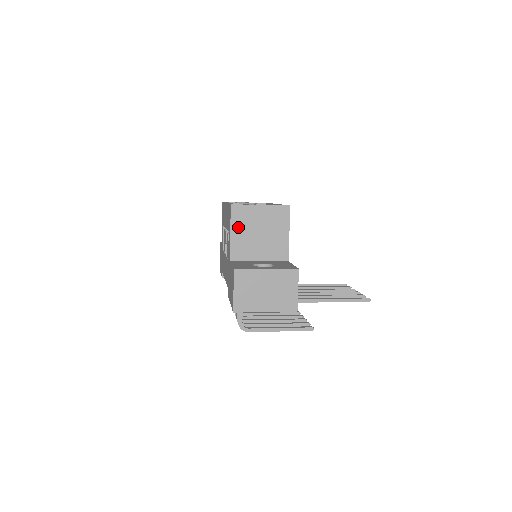
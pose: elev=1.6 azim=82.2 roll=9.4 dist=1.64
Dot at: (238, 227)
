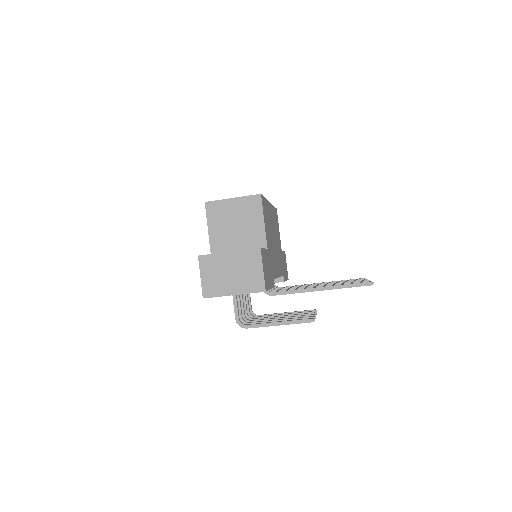
Dot at: (214, 222)
